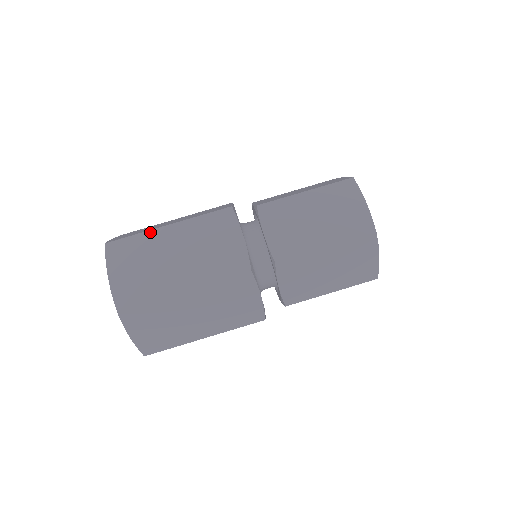
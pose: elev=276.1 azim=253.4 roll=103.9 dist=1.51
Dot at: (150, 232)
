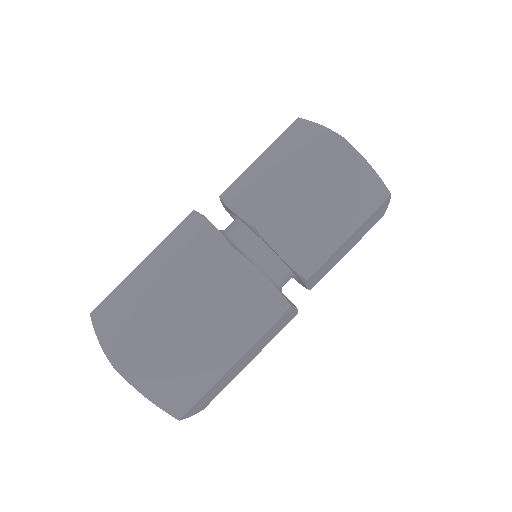
Dot at: (127, 278)
